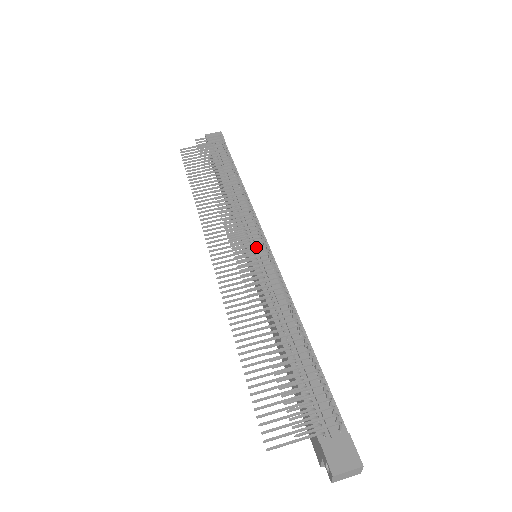
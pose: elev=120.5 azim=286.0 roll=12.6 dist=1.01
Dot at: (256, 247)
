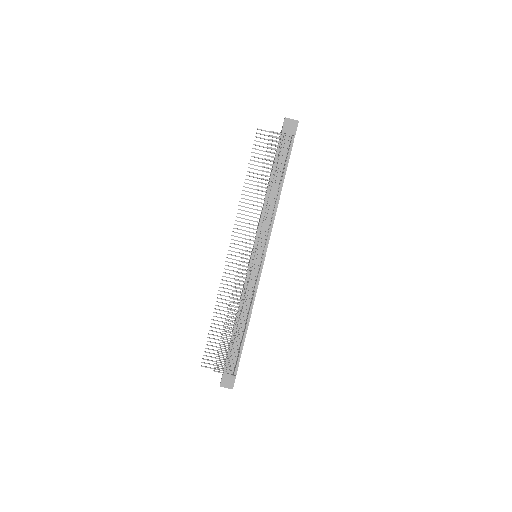
Dot at: occluded
